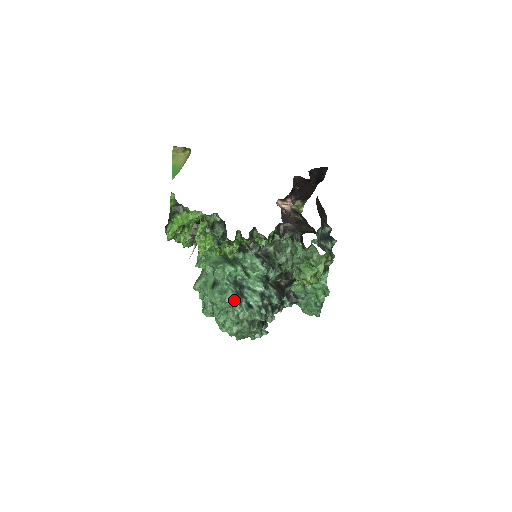
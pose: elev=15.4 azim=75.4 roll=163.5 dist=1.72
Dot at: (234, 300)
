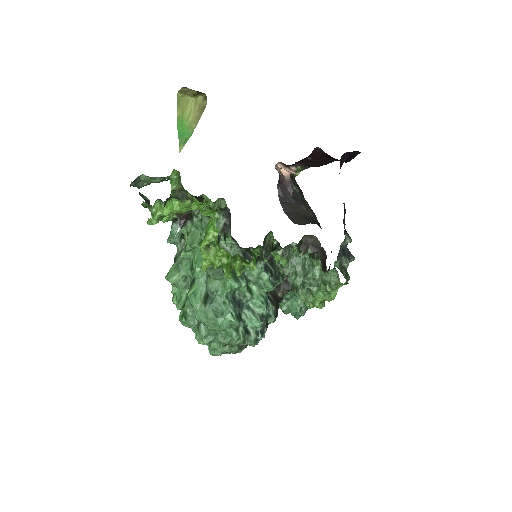
Dot at: (231, 325)
